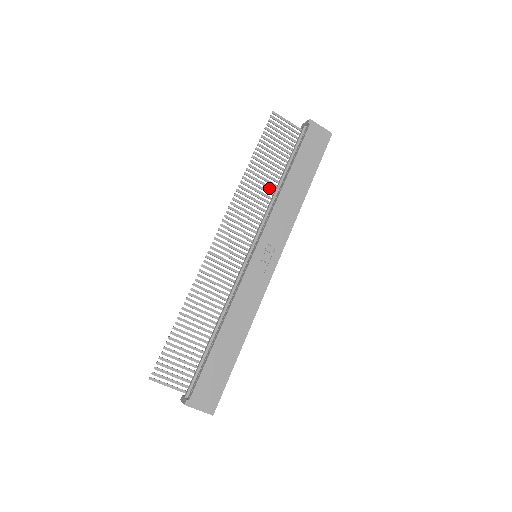
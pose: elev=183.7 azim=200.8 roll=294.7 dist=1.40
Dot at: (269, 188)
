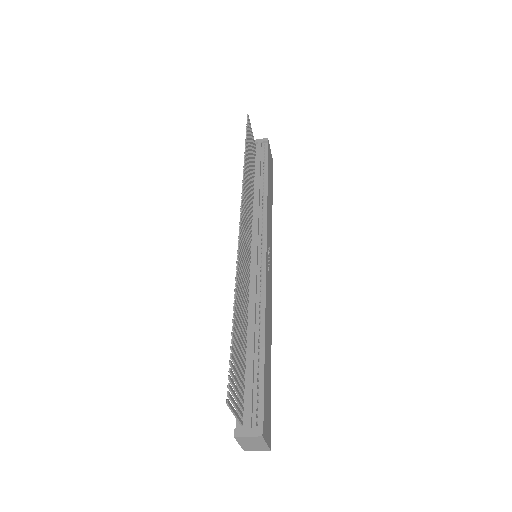
Dot at: occluded
